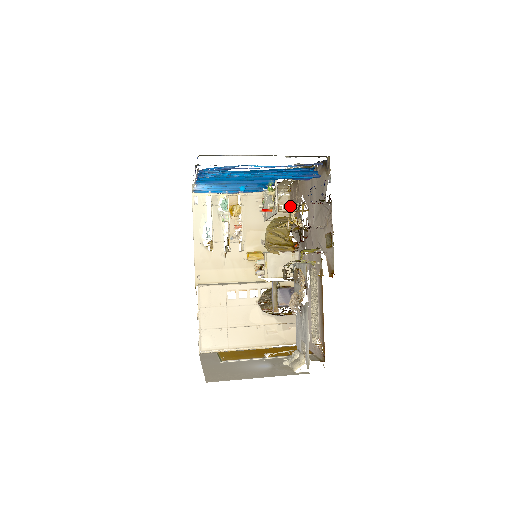
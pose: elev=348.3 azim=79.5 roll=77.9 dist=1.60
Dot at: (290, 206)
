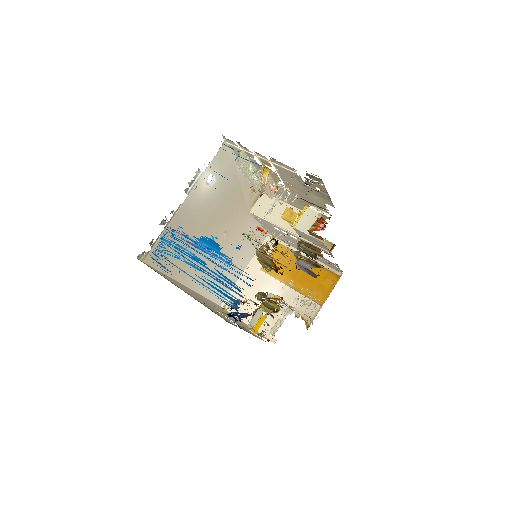
Dot at: occluded
